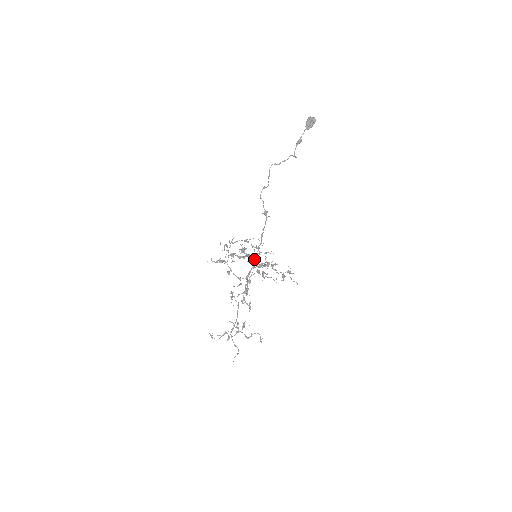
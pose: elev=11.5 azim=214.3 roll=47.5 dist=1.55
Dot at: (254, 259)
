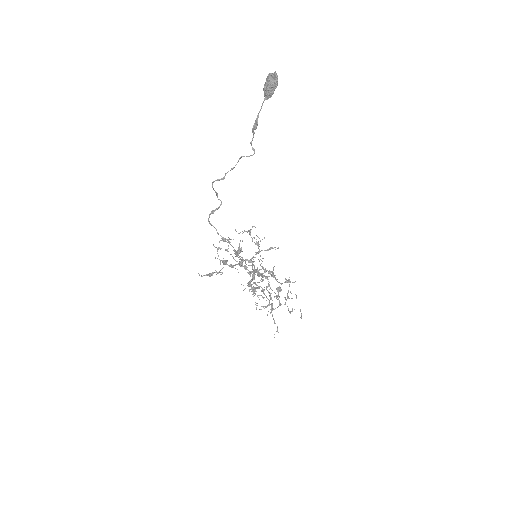
Dot at: (247, 267)
